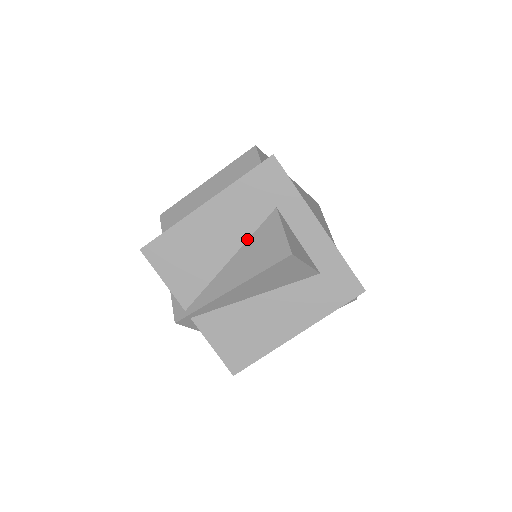
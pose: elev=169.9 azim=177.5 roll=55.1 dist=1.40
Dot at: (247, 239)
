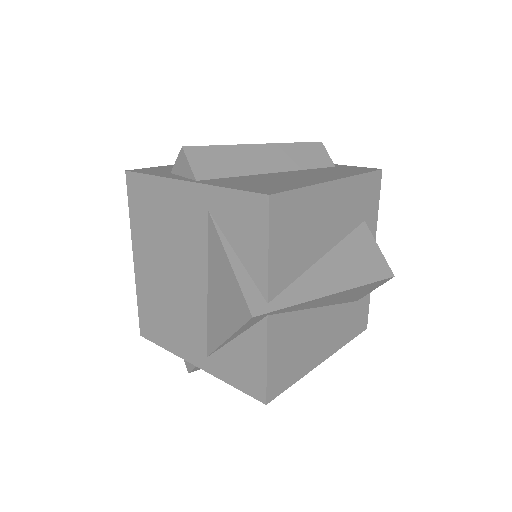
Dot at: (340, 240)
